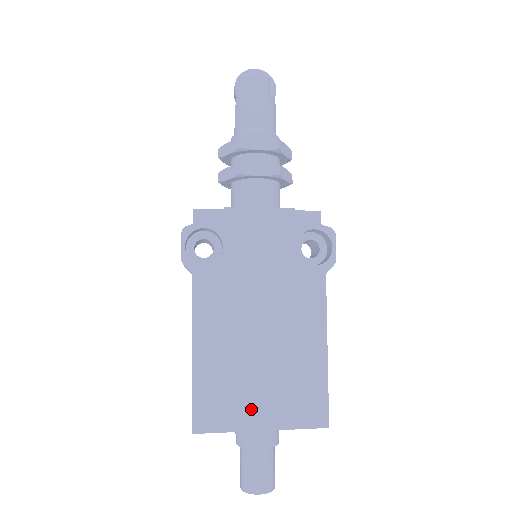
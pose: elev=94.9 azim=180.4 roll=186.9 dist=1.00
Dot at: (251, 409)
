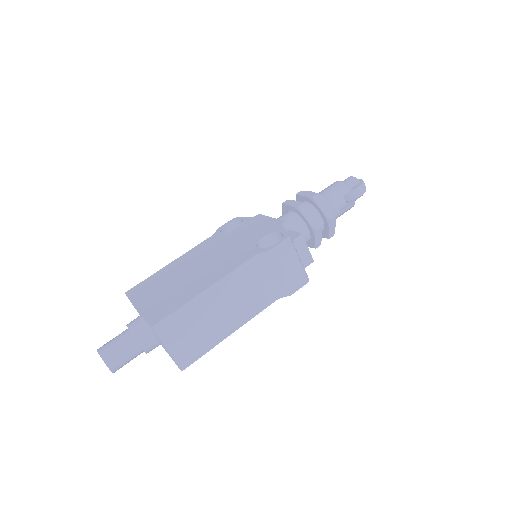
Dot at: (149, 296)
